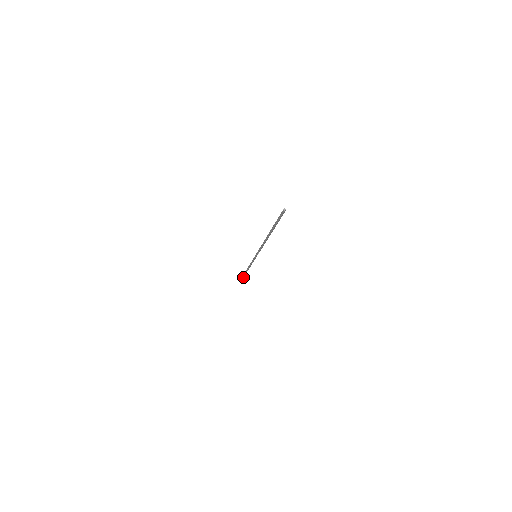
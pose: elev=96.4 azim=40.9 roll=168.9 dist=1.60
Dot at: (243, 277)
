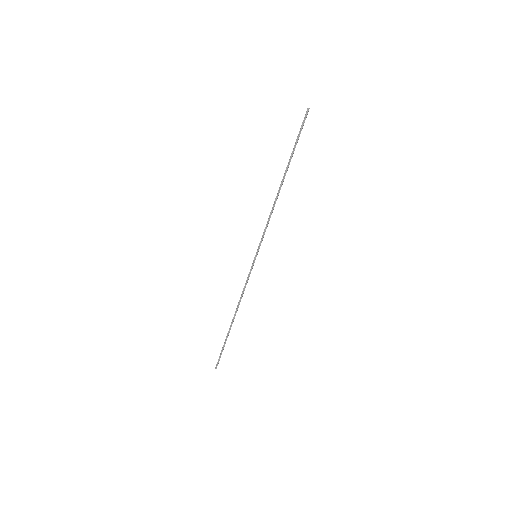
Dot at: (223, 349)
